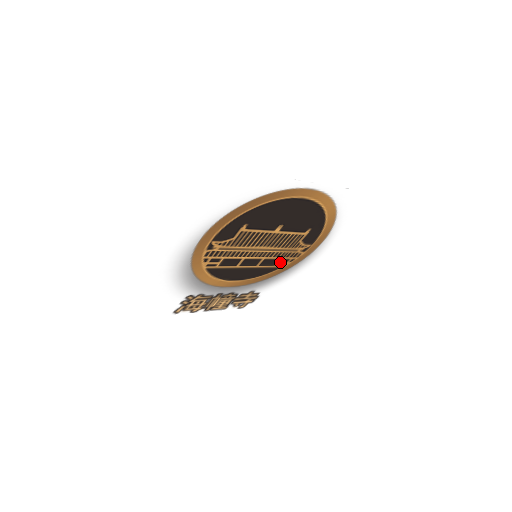
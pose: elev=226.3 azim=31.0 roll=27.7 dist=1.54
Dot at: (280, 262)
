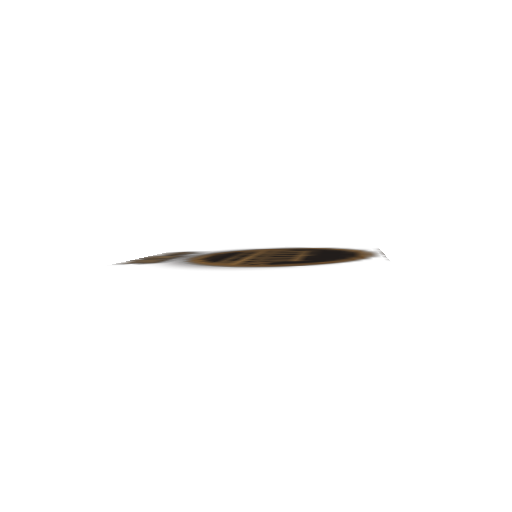
Dot at: (254, 251)
